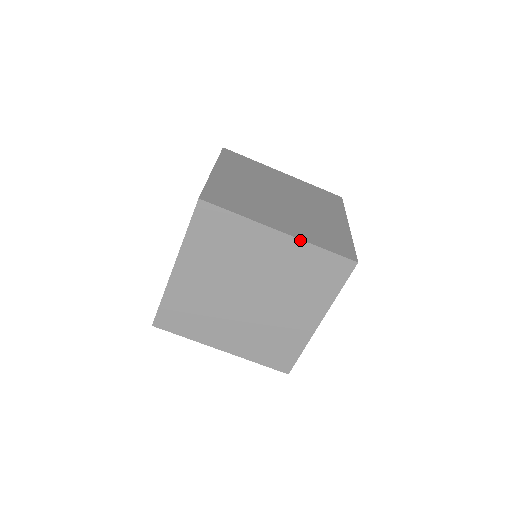
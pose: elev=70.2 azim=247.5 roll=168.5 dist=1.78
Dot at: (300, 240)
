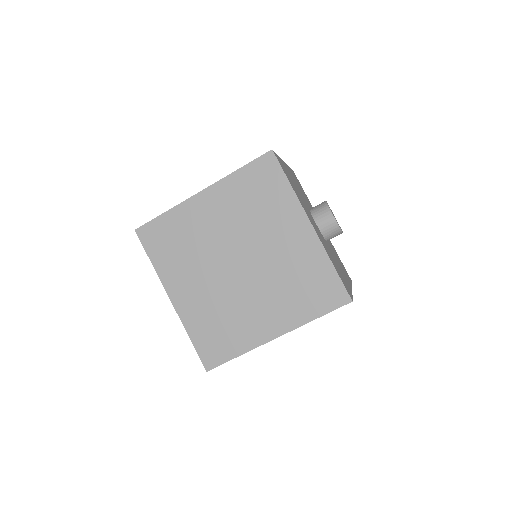
Dot at: occluded
